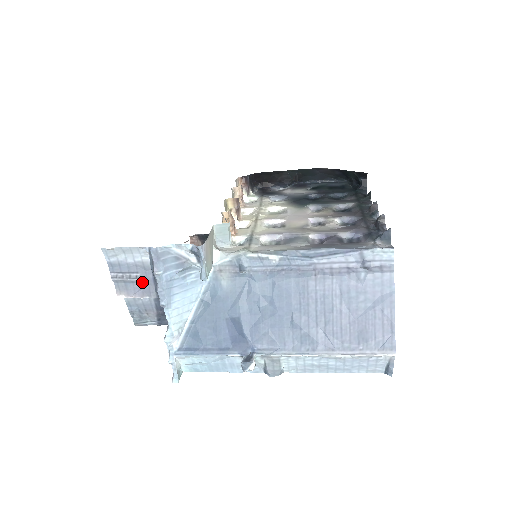
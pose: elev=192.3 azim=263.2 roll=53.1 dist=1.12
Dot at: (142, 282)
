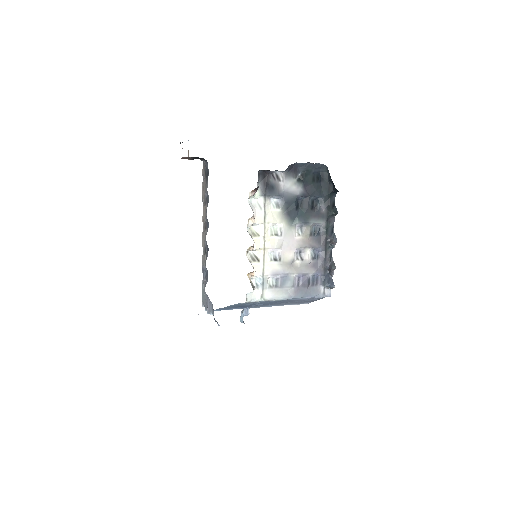
Dot at: occluded
